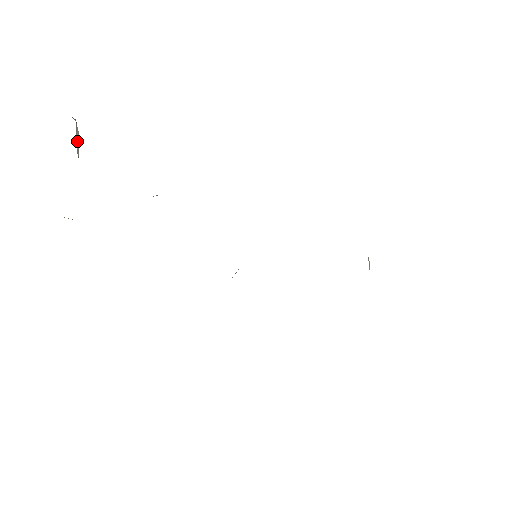
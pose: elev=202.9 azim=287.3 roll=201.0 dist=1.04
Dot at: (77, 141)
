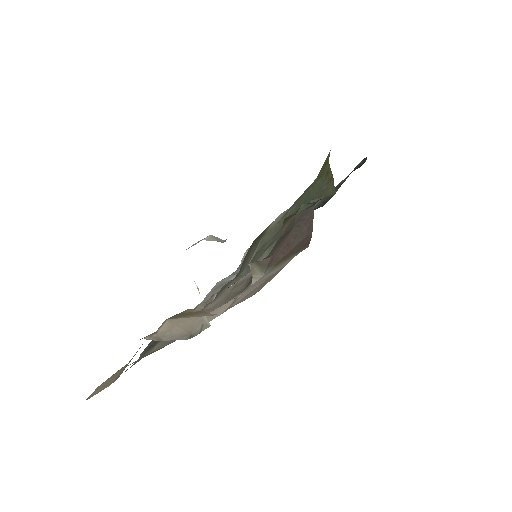
Dot at: occluded
